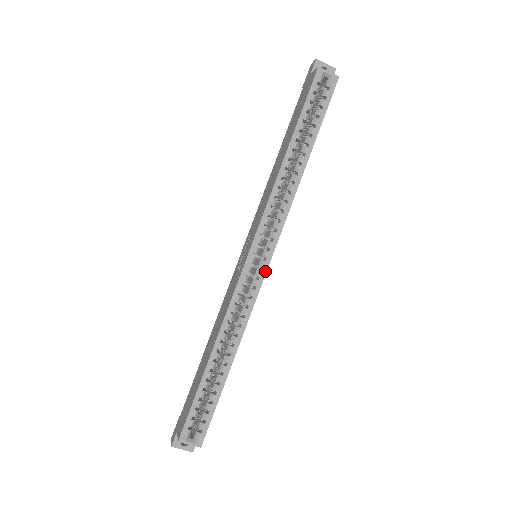
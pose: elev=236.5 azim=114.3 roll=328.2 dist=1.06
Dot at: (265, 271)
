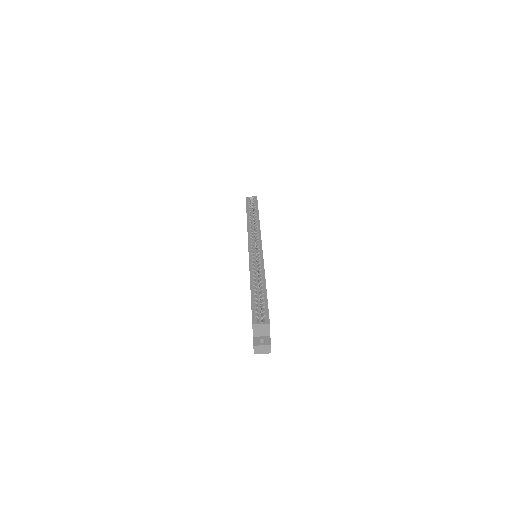
Dot at: (261, 250)
